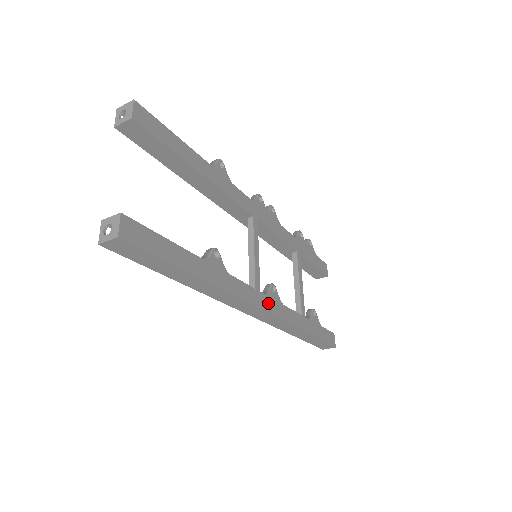
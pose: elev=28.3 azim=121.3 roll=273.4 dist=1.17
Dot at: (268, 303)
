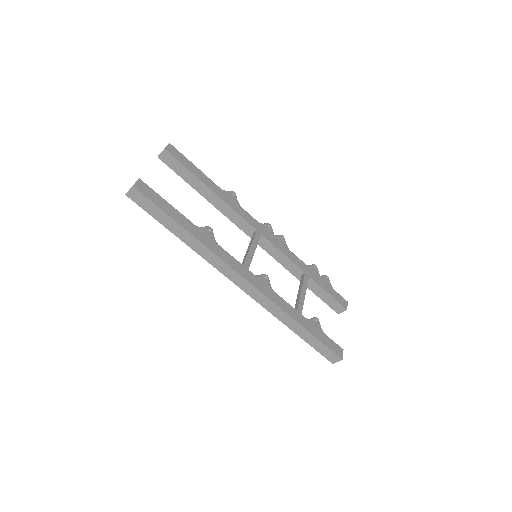
Dot at: (255, 280)
